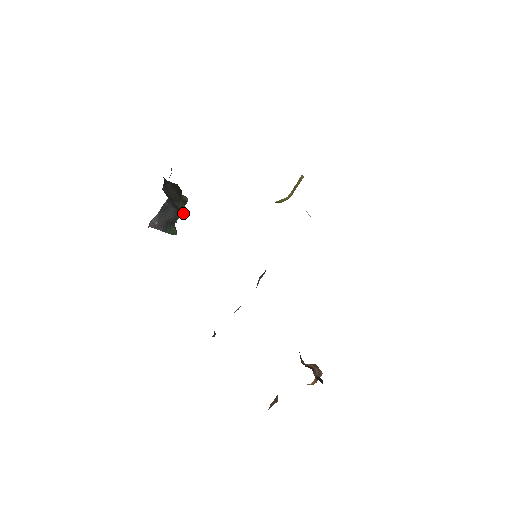
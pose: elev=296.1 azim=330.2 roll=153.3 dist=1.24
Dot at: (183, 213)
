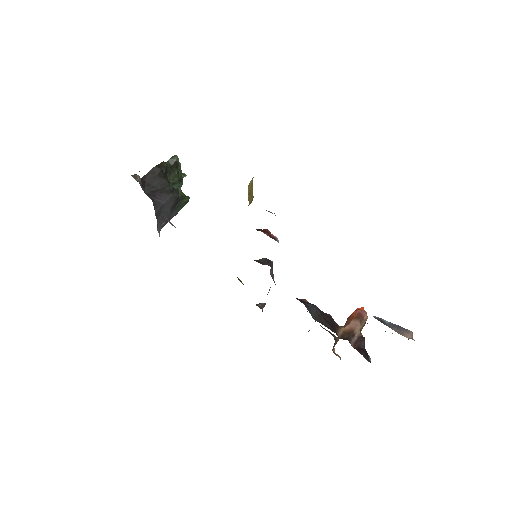
Dot at: (182, 176)
